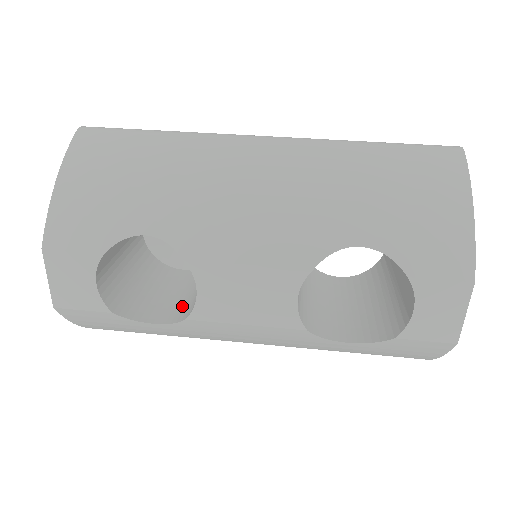
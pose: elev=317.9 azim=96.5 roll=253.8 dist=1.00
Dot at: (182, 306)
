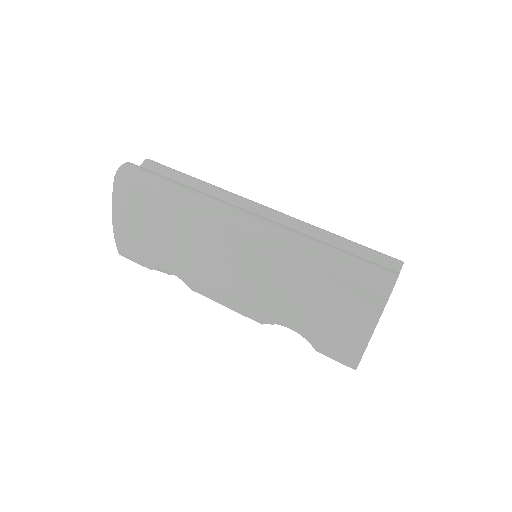
Dot at: occluded
